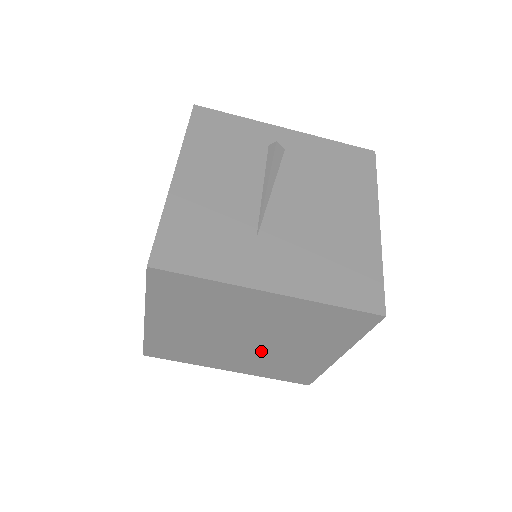
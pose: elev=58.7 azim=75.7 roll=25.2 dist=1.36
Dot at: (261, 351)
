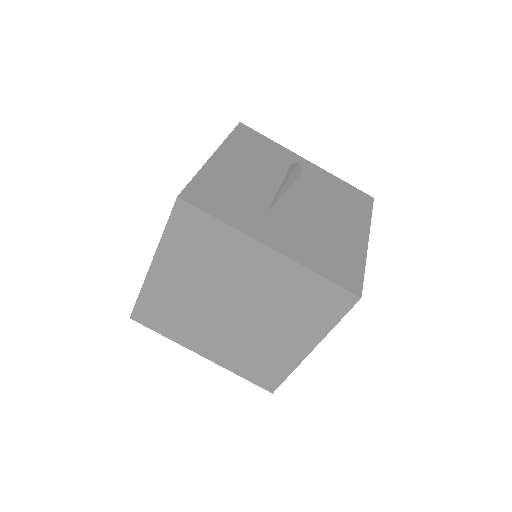
Dot at: (241, 330)
